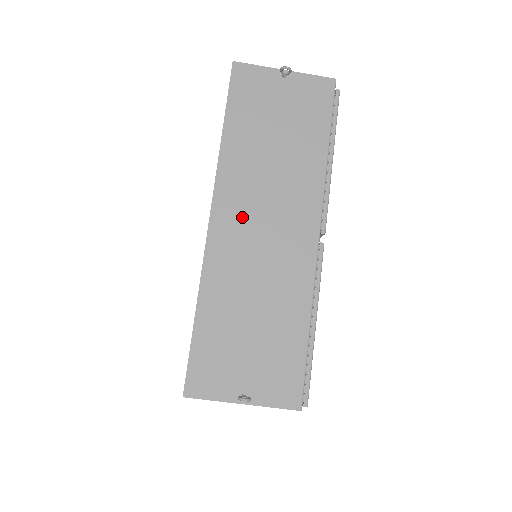
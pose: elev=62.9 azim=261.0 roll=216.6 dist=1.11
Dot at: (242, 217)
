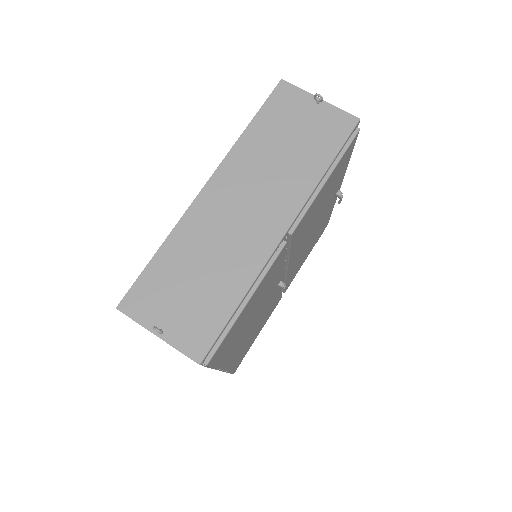
Dot at: (230, 194)
